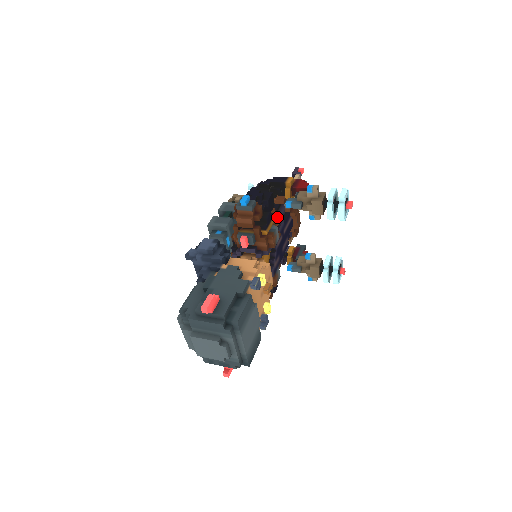
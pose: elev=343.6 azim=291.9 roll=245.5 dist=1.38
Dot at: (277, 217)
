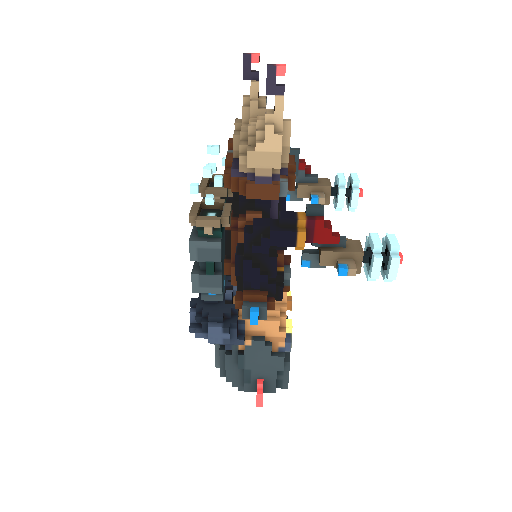
Dot at: occluded
